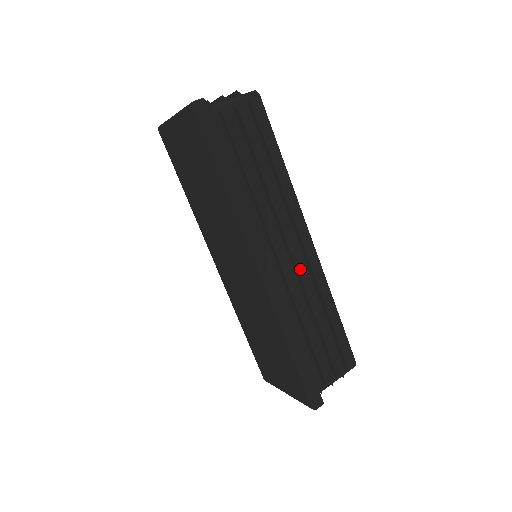
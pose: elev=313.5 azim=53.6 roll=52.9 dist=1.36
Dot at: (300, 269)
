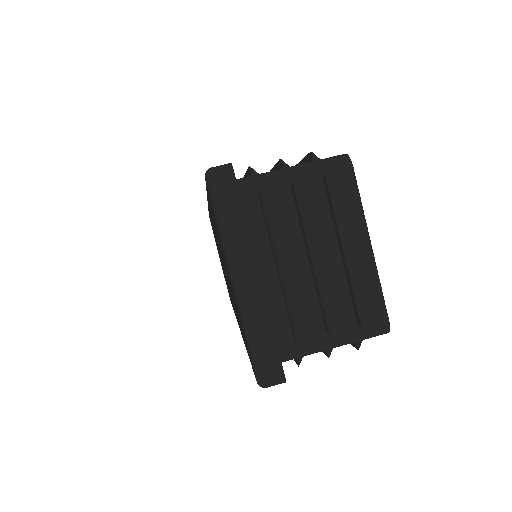
Dot at: occluded
